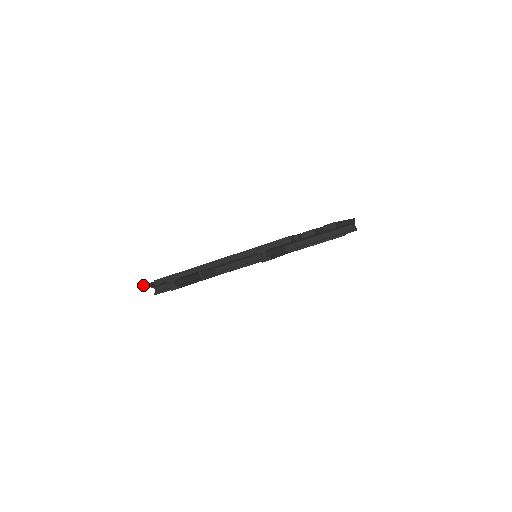
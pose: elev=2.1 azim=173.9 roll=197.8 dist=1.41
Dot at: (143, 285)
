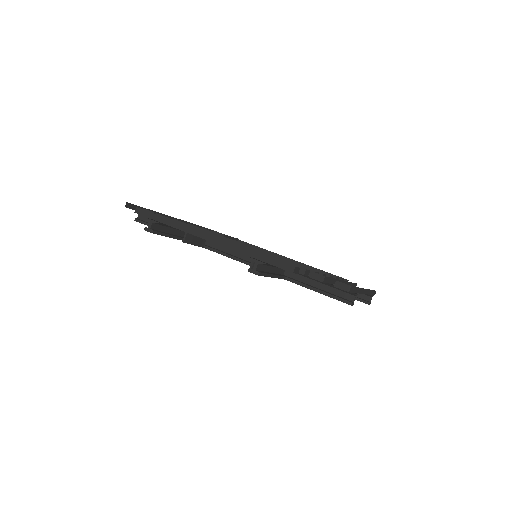
Dot at: (129, 203)
